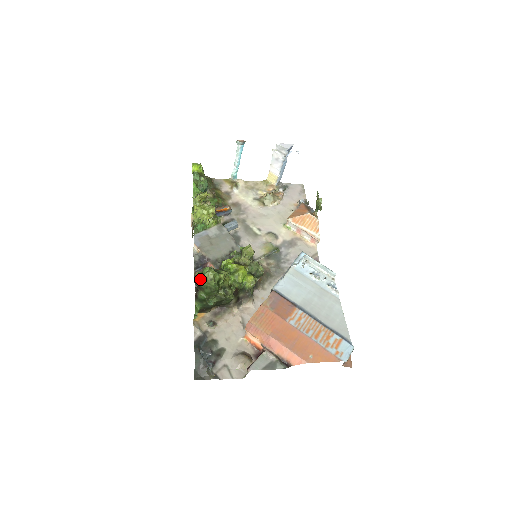
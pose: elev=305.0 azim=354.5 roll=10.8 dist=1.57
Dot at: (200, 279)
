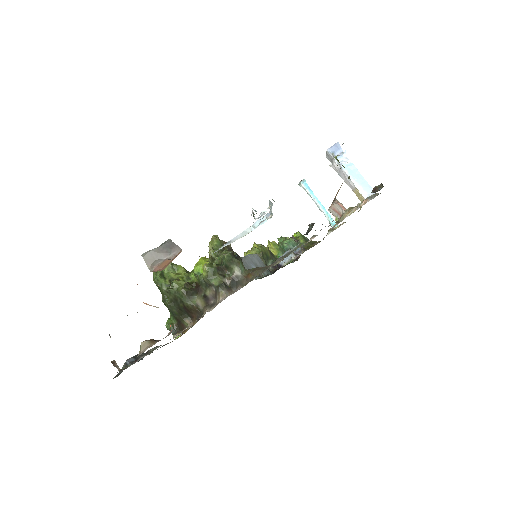
Dot at: occluded
